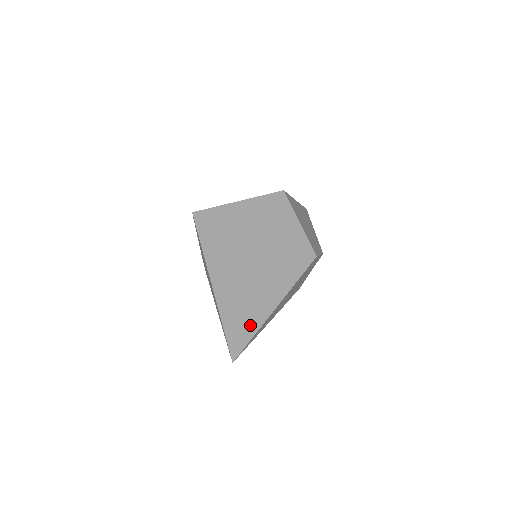
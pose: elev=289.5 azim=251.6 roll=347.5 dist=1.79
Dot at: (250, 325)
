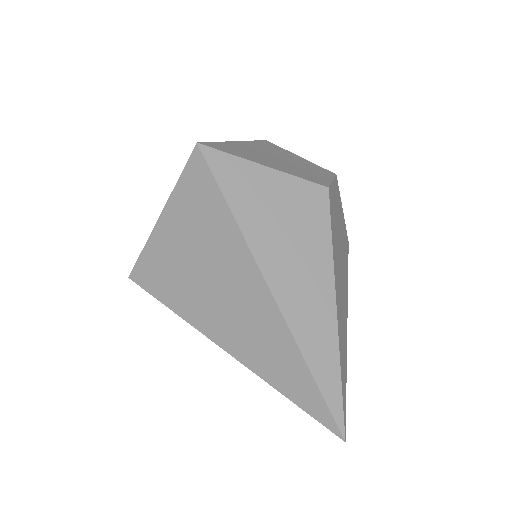
Dot at: (321, 367)
